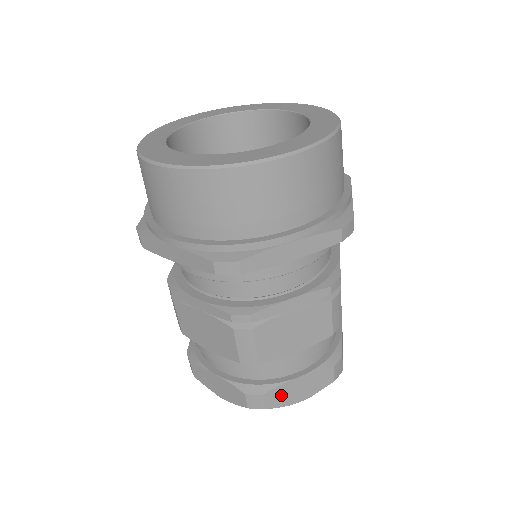
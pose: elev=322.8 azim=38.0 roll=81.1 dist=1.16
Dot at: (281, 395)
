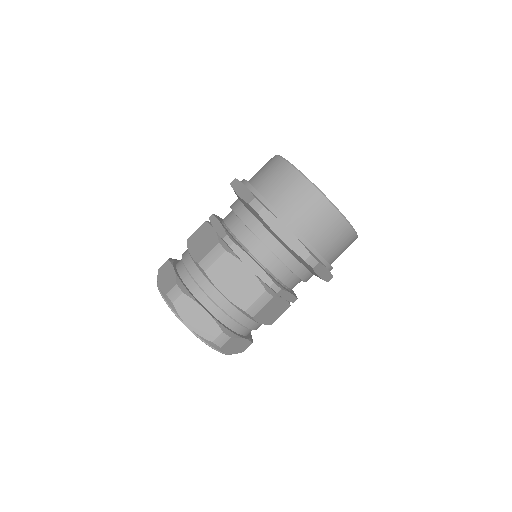
Dot at: (231, 344)
